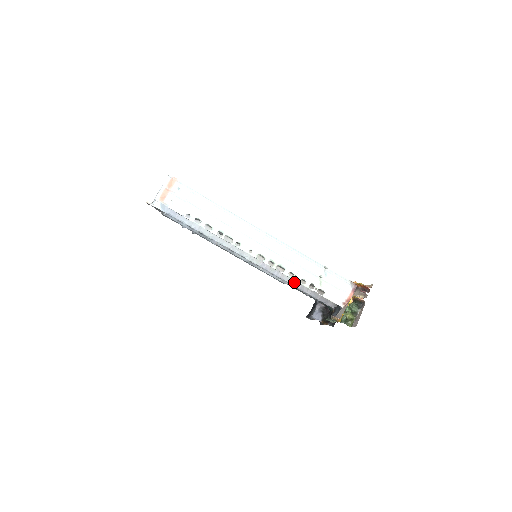
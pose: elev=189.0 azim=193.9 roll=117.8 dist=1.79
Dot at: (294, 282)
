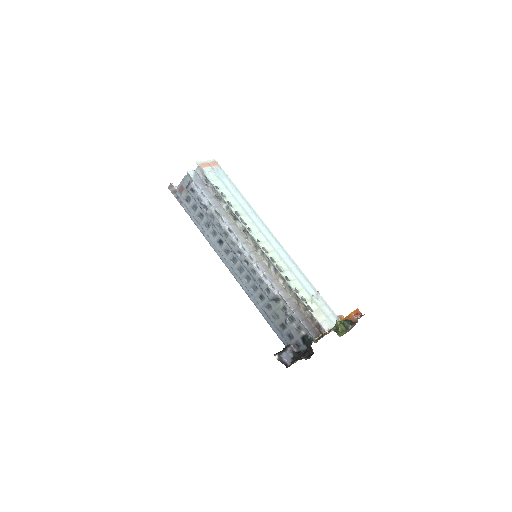
Dot at: (284, 294)
